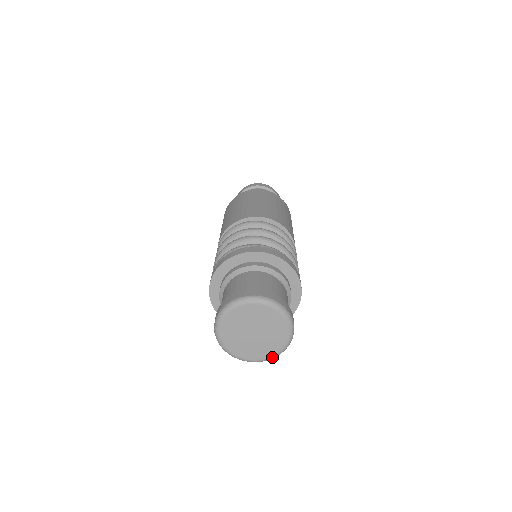
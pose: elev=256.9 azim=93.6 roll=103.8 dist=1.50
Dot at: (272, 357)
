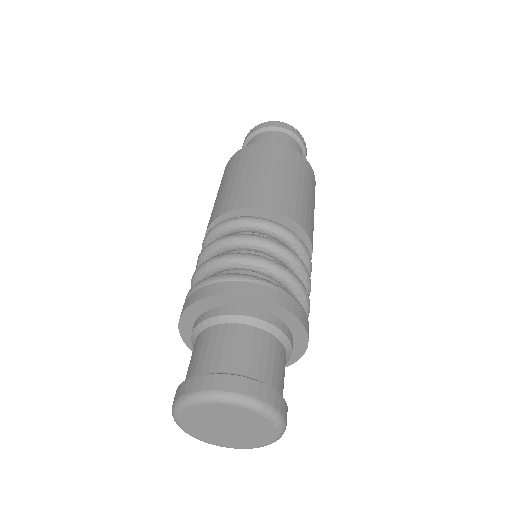
Dot at: occluded
